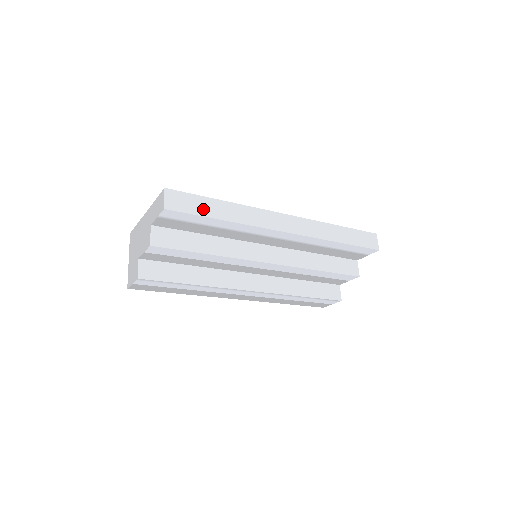
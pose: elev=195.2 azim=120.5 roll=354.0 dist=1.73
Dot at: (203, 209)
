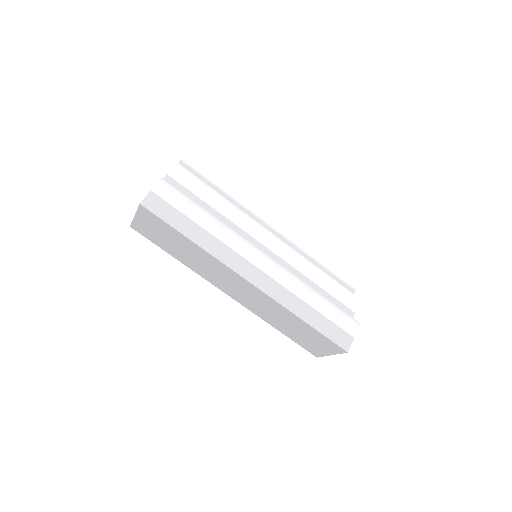
Dot at: occluded
